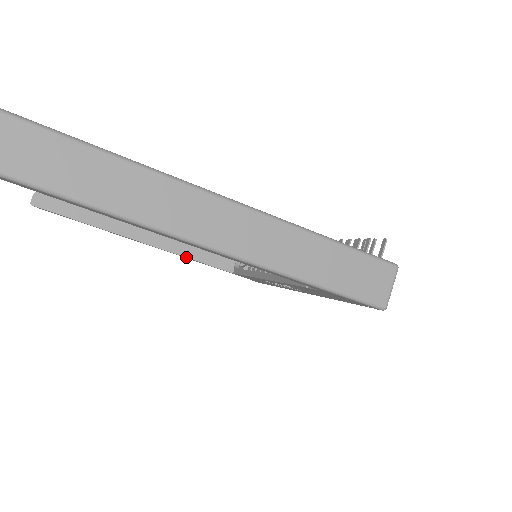
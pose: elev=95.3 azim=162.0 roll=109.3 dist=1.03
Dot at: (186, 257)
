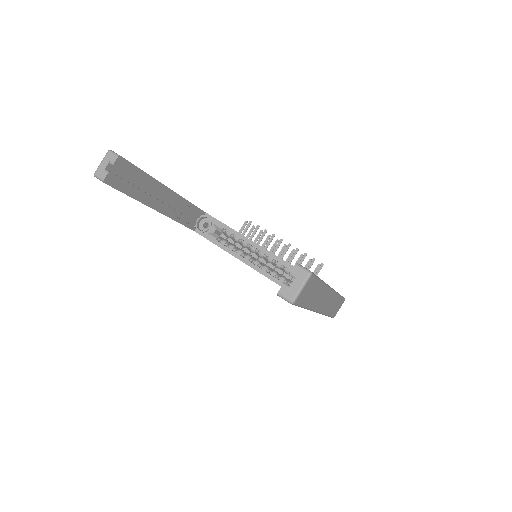
Dot at: (177, 221)
